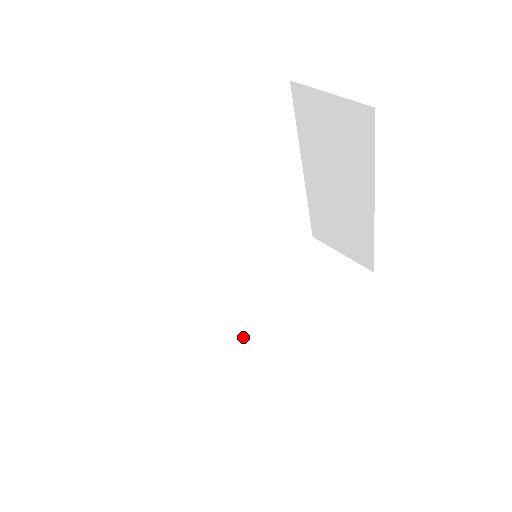
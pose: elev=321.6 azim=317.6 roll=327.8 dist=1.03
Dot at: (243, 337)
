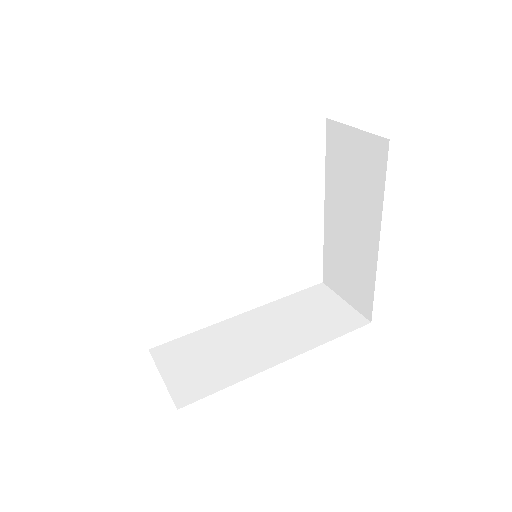
Dot at: (226, 344)
